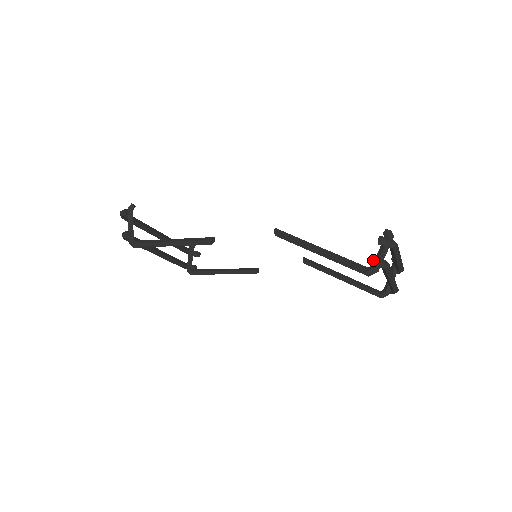
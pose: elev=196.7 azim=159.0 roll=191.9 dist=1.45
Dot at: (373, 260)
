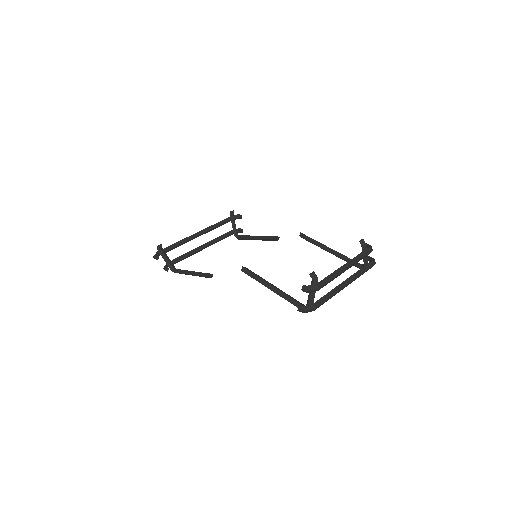
Dot at: (300, 311)
